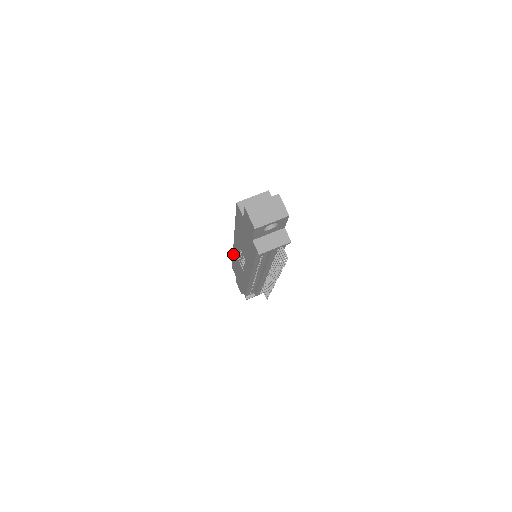
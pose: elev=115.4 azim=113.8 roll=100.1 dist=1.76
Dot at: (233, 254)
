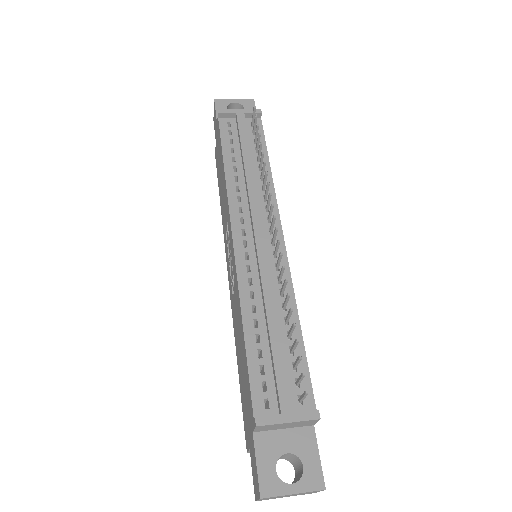
Dot at: occluded
